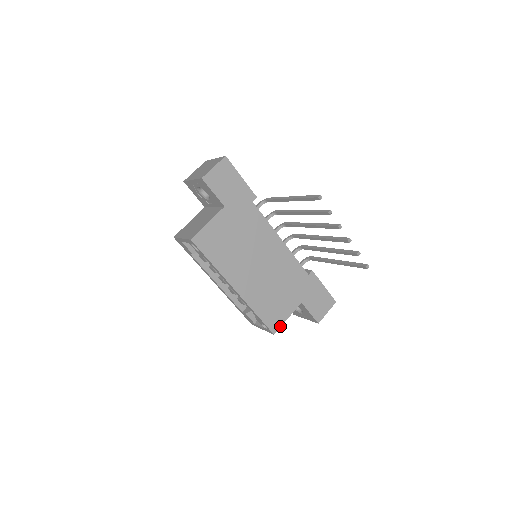
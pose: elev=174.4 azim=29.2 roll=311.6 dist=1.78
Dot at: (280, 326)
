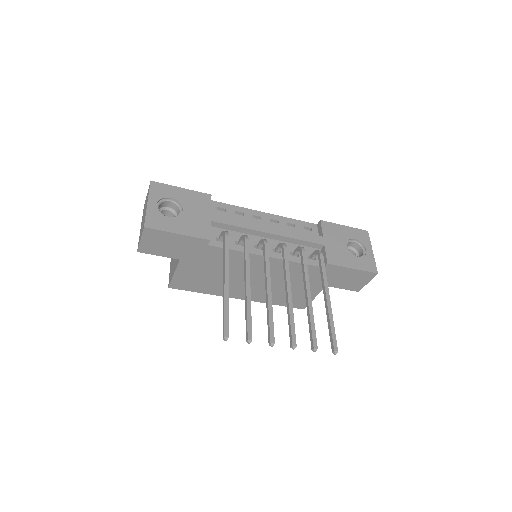
Dot at: occluded
